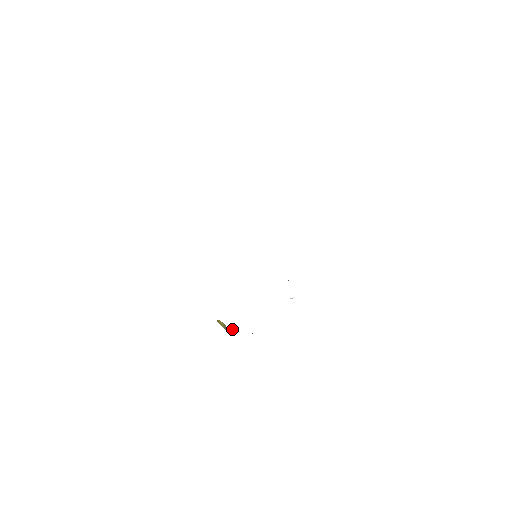
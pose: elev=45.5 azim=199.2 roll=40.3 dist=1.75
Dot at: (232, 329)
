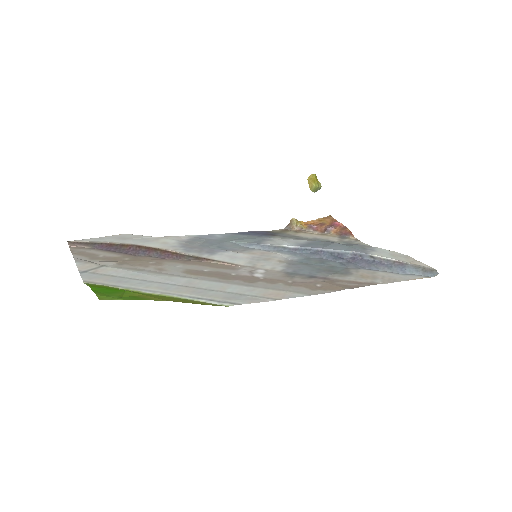
Dot at: (290, 222)
